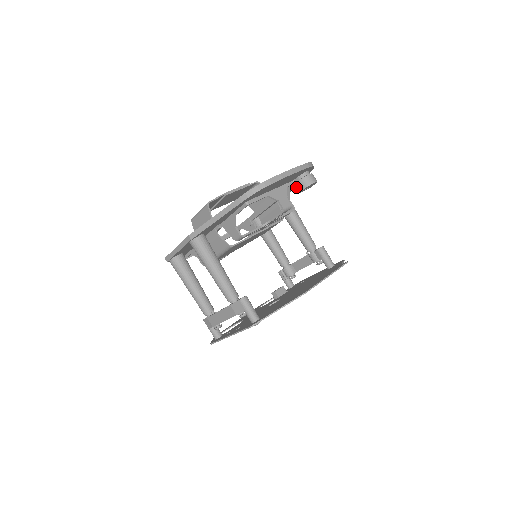
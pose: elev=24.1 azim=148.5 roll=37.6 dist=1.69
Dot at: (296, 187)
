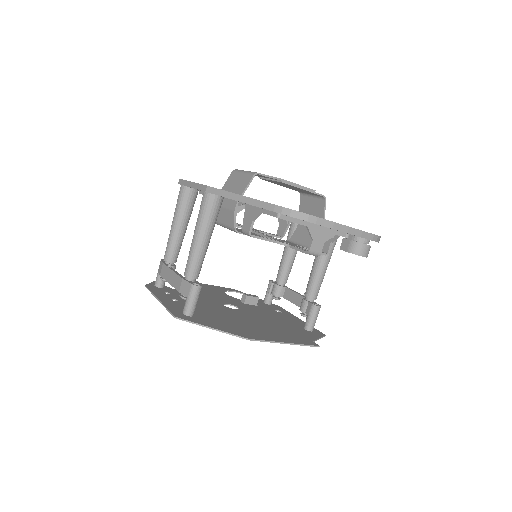
Dot at: (344, 242)
